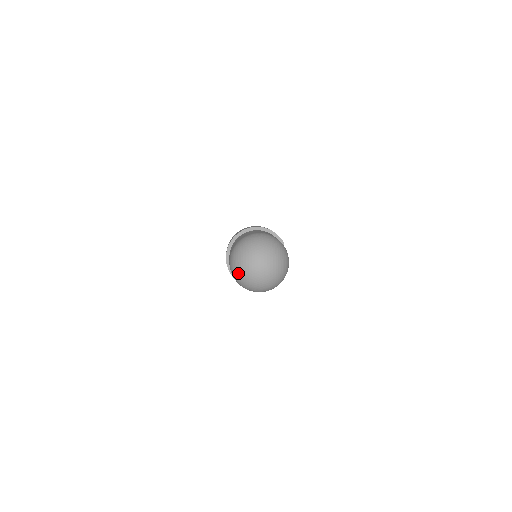
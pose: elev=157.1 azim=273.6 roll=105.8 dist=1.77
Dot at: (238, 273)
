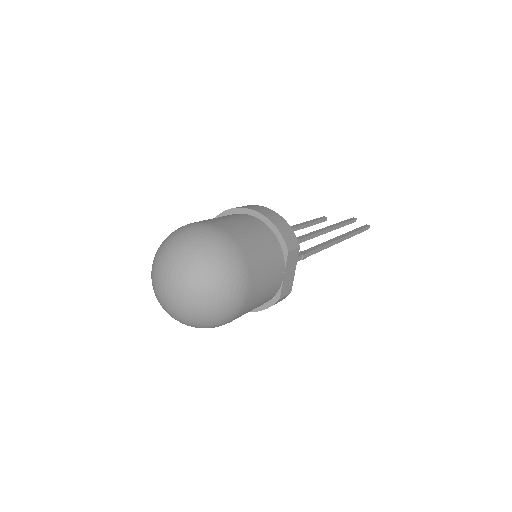
Dot at: occluded
